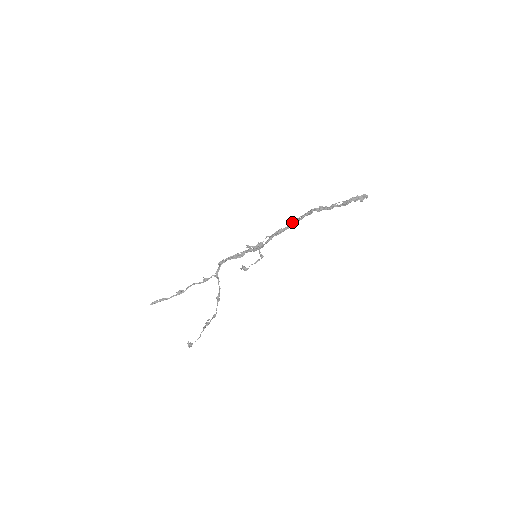
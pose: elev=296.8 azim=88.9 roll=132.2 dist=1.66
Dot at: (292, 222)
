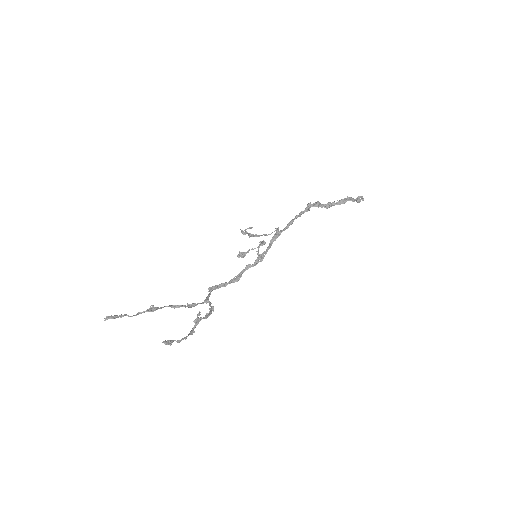
Dot at: (290, 221)
